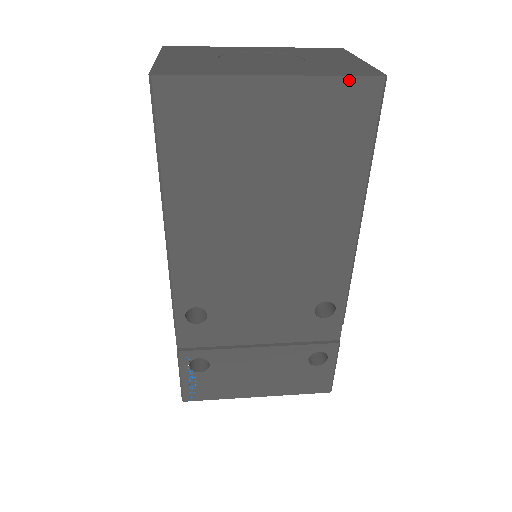
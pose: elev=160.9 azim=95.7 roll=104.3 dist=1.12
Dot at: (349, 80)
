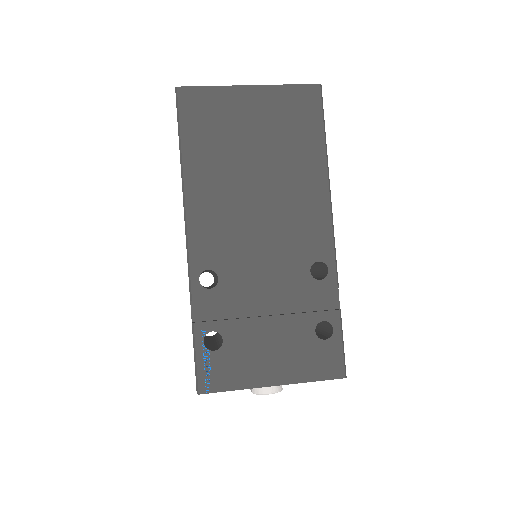
Dot at: (298, 87)
